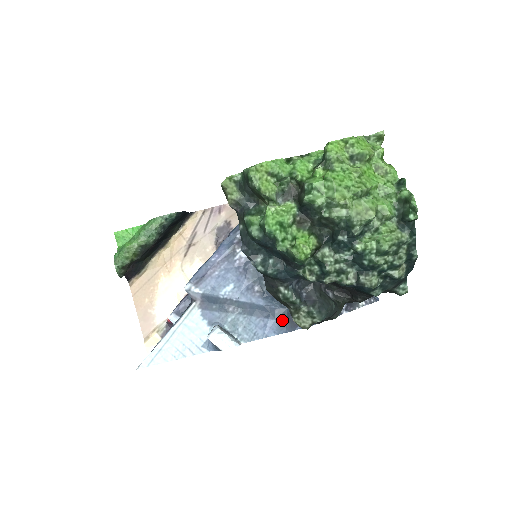
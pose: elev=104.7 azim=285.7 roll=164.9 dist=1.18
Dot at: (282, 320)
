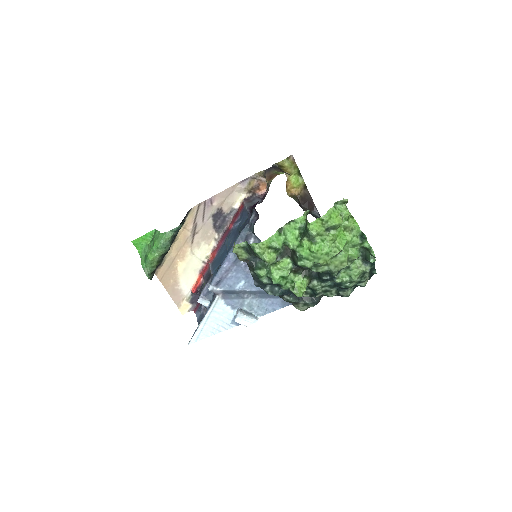
Dot at: occluded
